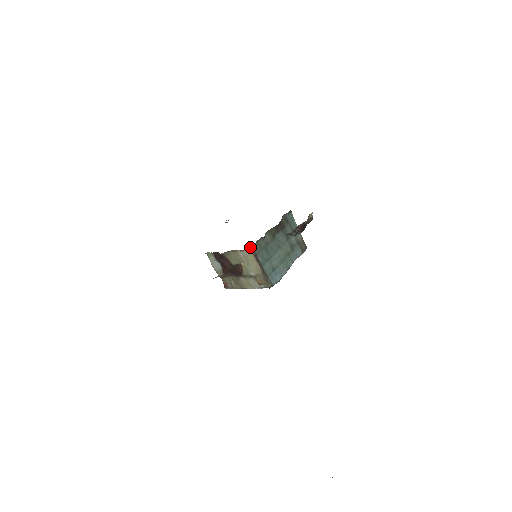
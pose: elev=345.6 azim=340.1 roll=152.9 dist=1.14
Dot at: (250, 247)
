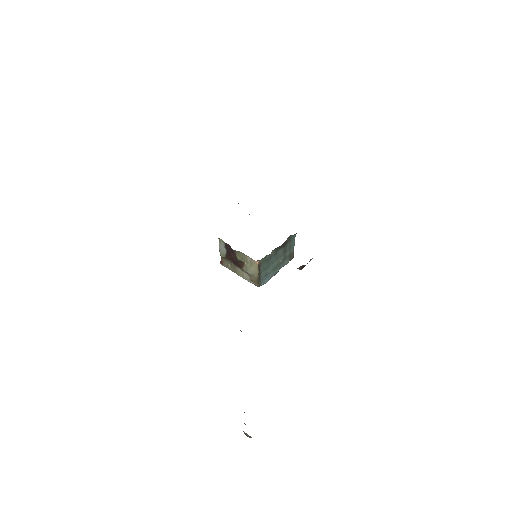
Dot at: (259, 260)
